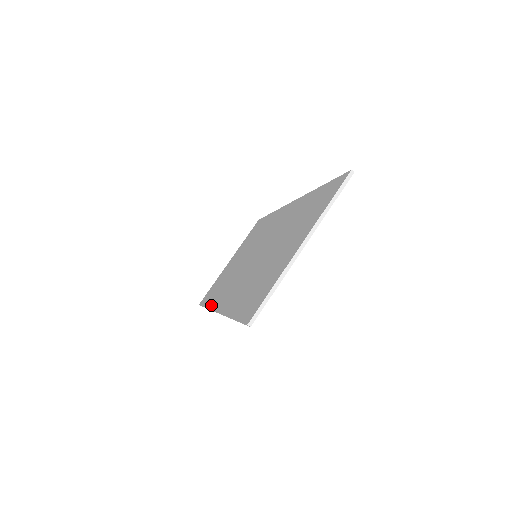
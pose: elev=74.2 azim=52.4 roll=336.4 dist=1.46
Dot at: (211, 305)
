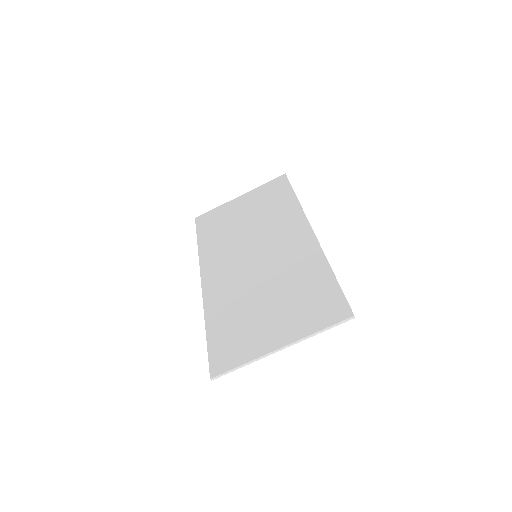
Dot at: (202, 255)
